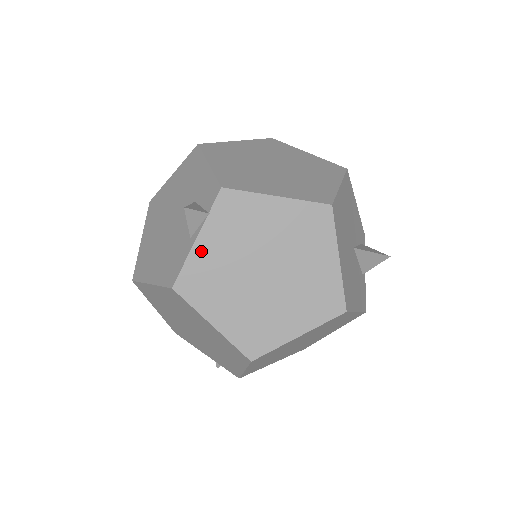
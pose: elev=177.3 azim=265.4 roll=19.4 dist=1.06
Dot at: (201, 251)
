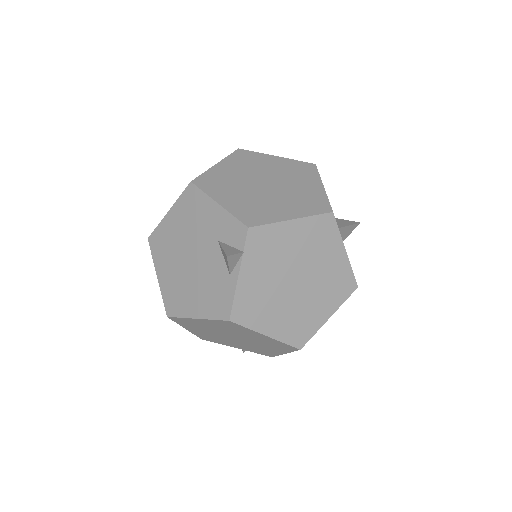
Dot at: (245, 284)
